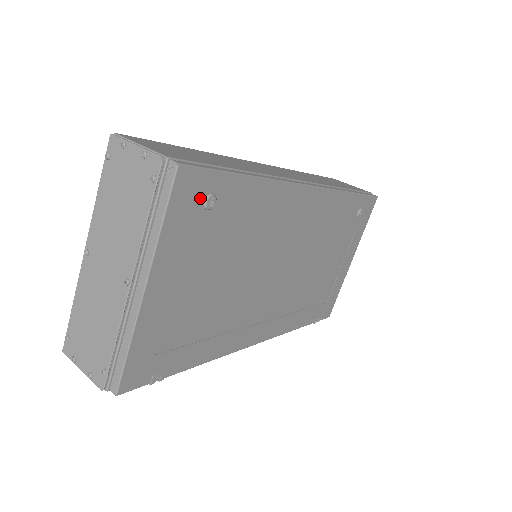
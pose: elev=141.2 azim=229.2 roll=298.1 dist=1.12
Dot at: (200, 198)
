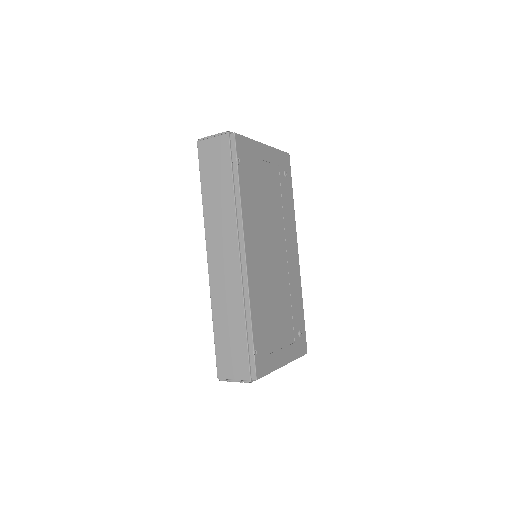
Dot at: (285, 168)
